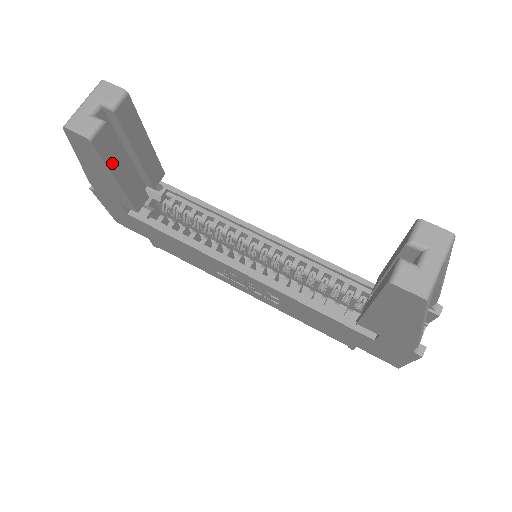
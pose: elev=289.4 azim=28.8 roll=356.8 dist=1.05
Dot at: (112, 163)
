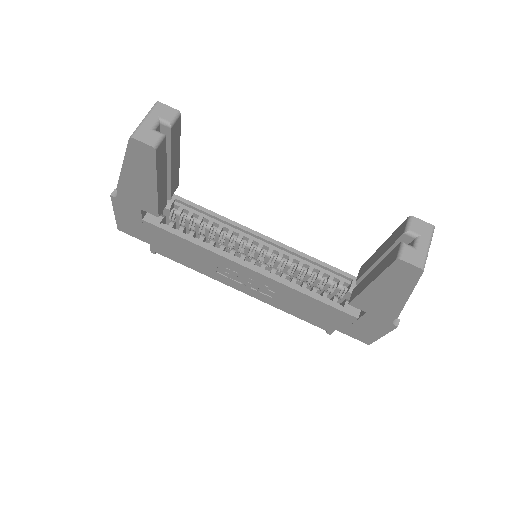
Dot at: (159, 171)
